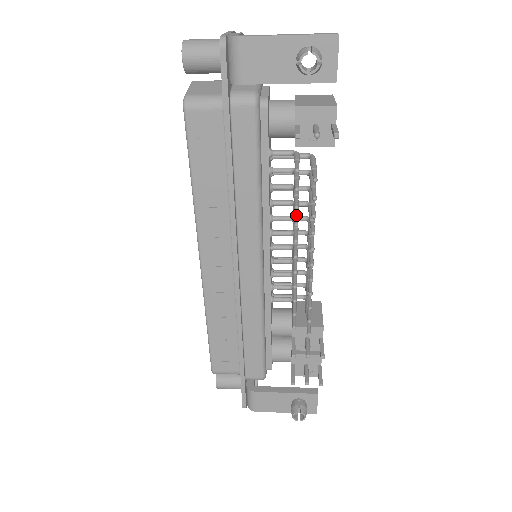
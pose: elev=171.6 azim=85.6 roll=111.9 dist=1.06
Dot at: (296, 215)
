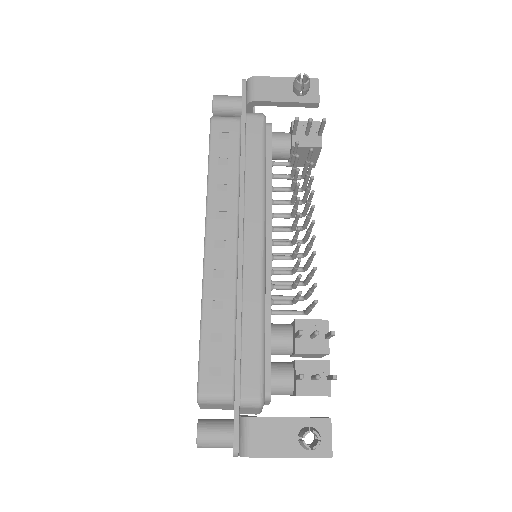
Dot at: (296, 189)
